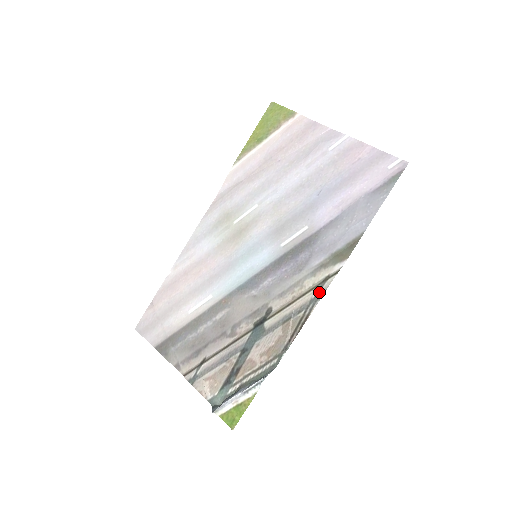
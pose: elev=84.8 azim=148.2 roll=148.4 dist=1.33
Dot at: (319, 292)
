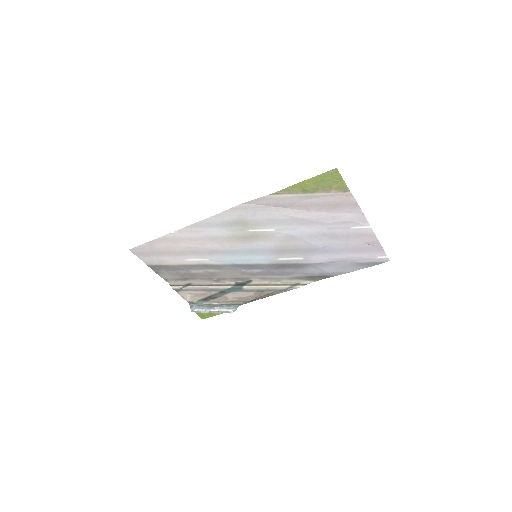
Dot at: (288, 289)
